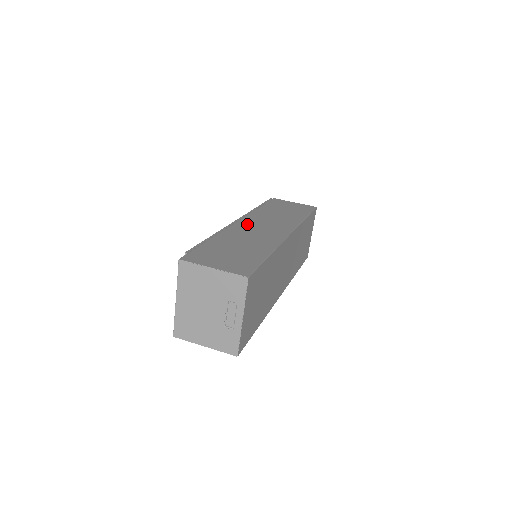
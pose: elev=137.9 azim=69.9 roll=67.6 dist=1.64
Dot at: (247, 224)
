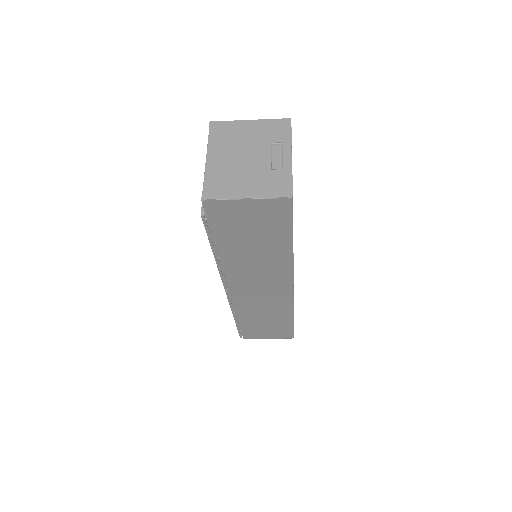
Dot at: occluded
